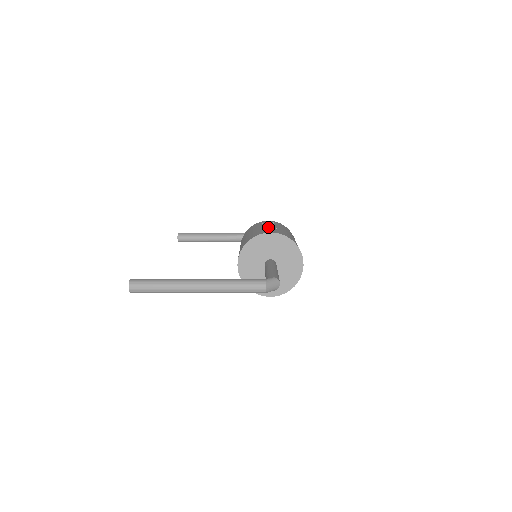
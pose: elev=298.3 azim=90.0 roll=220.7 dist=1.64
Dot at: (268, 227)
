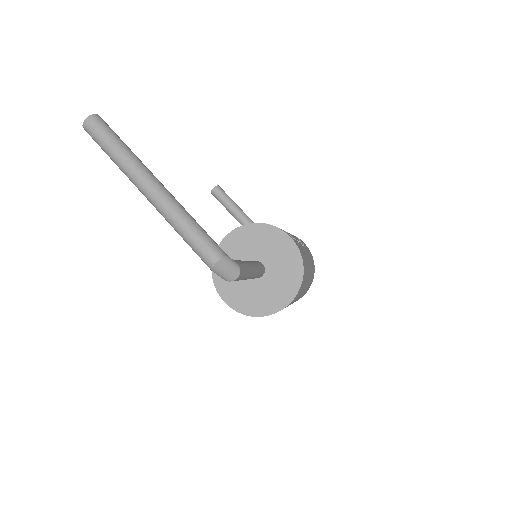
Dot at: occluded
